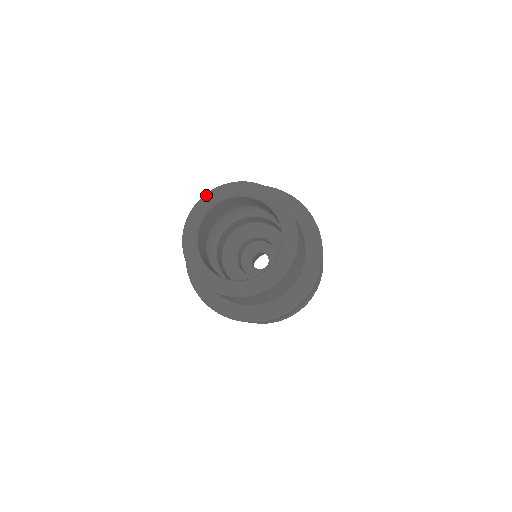
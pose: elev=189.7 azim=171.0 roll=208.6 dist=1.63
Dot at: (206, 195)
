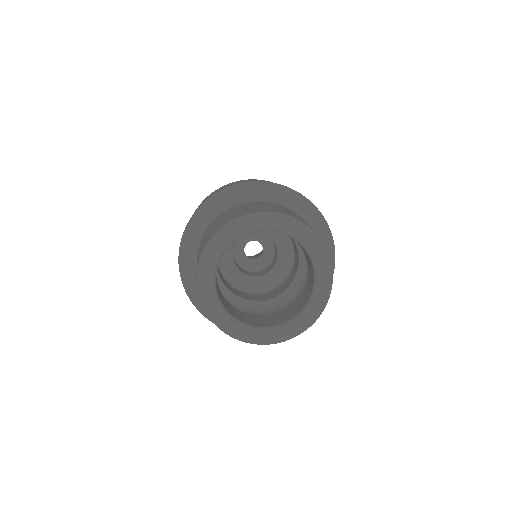
Dot at: (225, 229)
